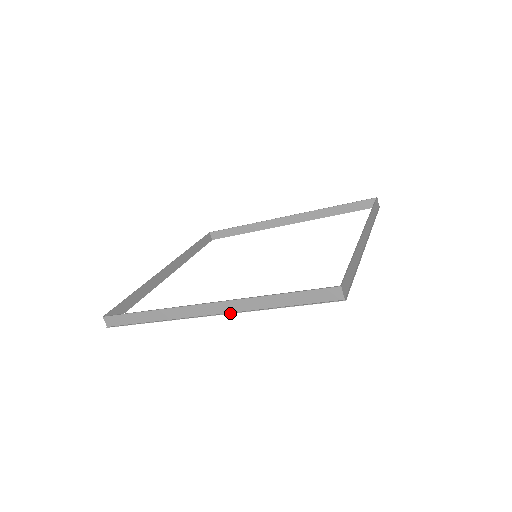
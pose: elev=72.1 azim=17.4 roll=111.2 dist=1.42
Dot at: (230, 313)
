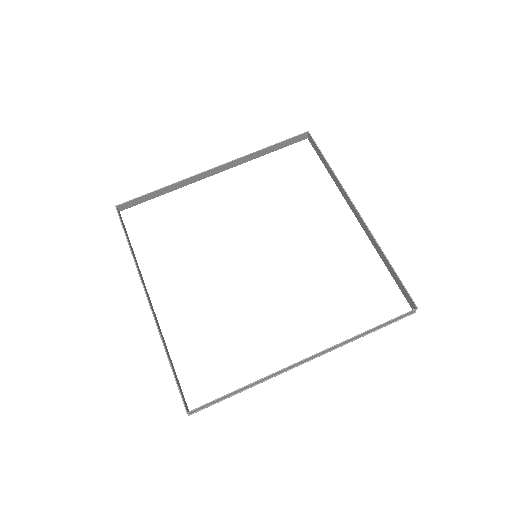
Dot at: occluded
